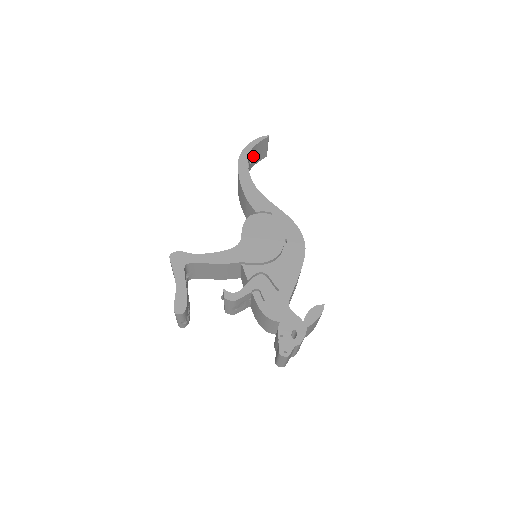
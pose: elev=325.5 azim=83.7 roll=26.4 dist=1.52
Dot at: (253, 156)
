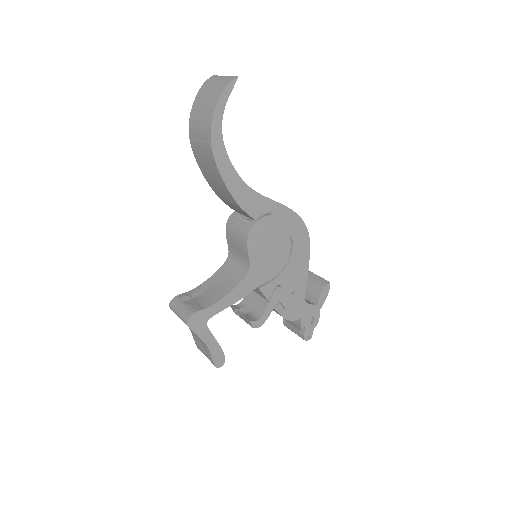
Dot at: occluded
